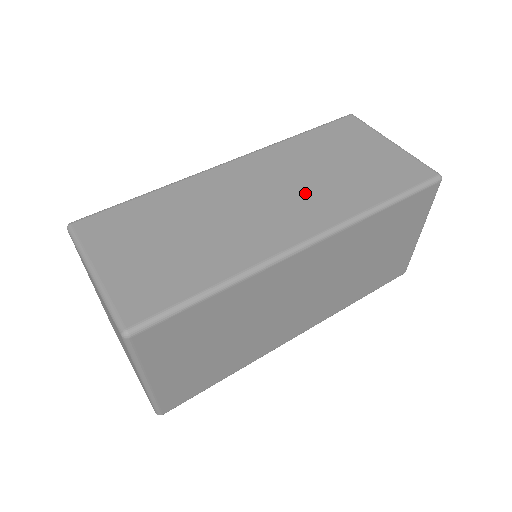
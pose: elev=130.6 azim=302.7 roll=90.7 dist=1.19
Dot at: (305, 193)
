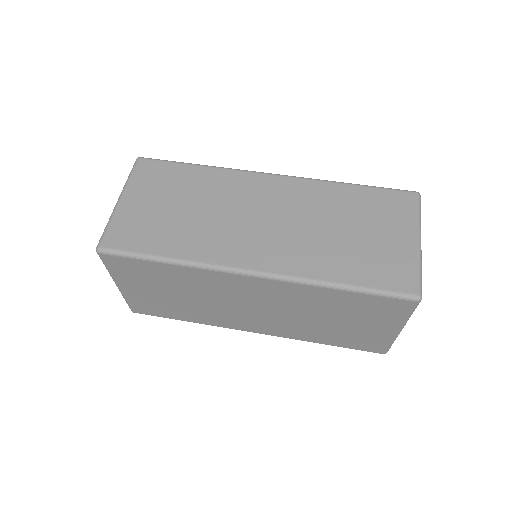
Dot at: (294, 235)
